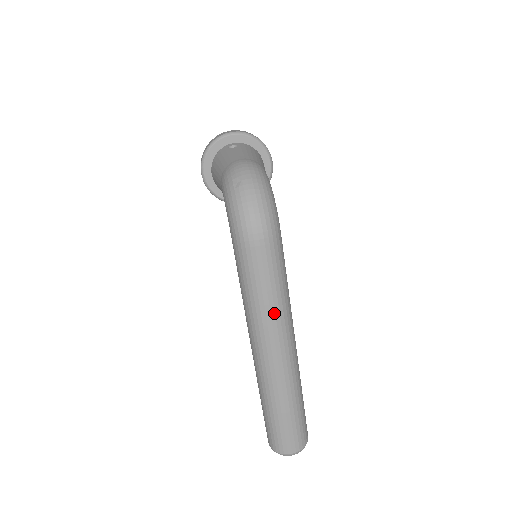
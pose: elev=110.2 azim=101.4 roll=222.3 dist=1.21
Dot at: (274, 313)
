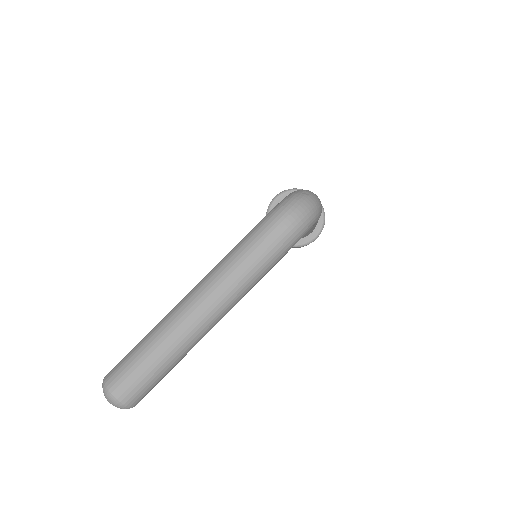
Dot at: (237, 277)
